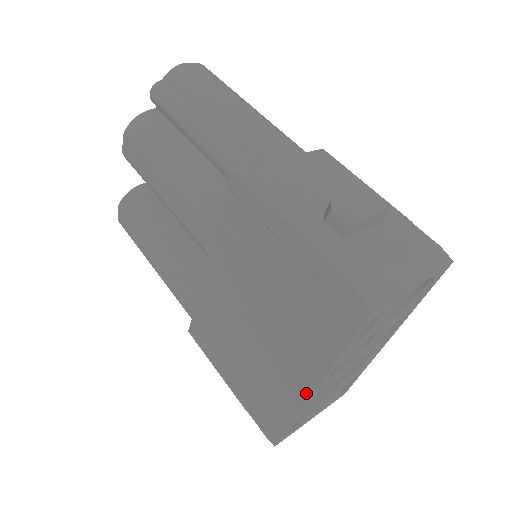
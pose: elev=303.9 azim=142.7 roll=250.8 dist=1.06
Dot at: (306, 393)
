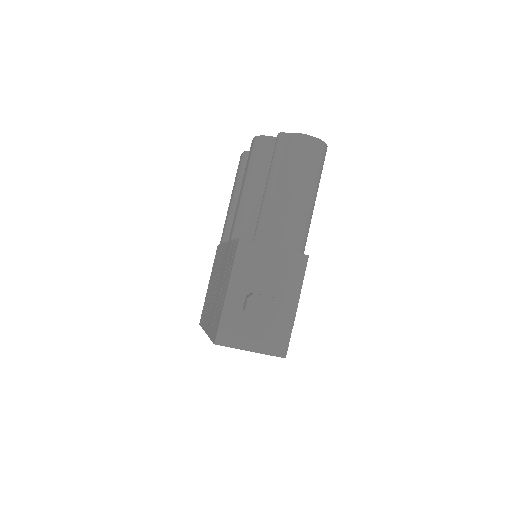
Dot at: occluded
